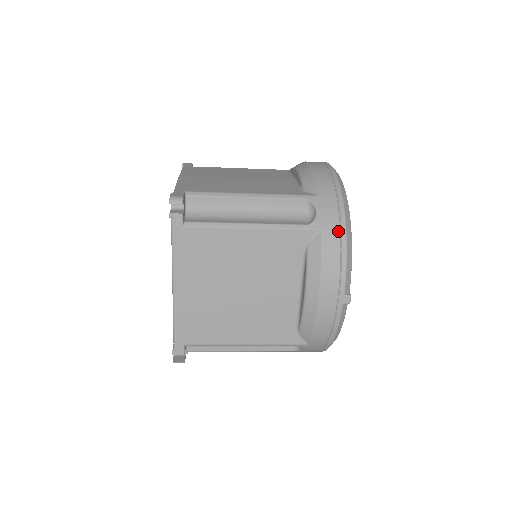
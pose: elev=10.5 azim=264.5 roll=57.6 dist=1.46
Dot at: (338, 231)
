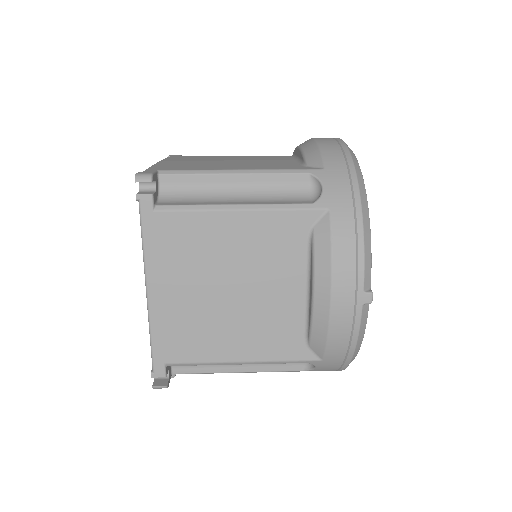
Dot at: (351, 210)
